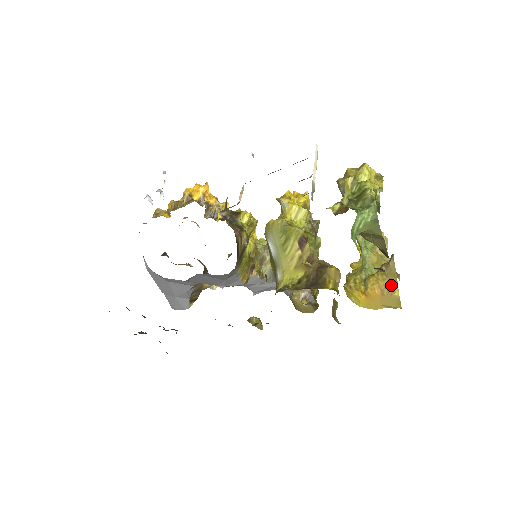
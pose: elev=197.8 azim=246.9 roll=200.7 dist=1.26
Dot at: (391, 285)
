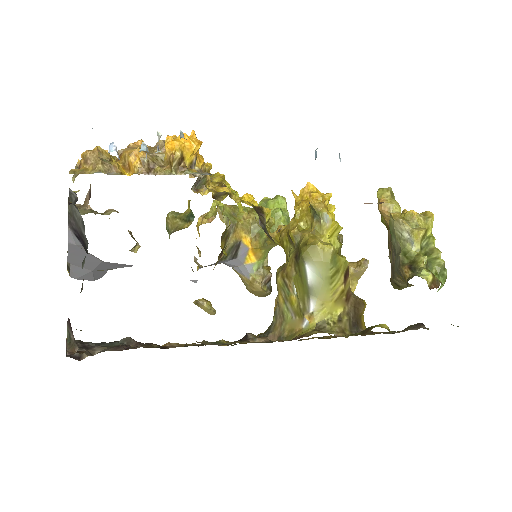
Dot at: (351, 284)
